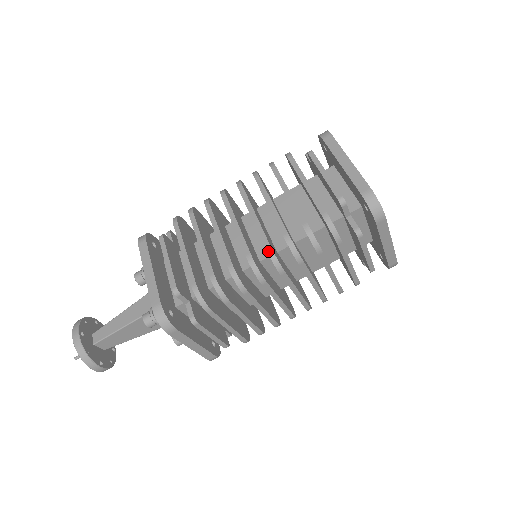
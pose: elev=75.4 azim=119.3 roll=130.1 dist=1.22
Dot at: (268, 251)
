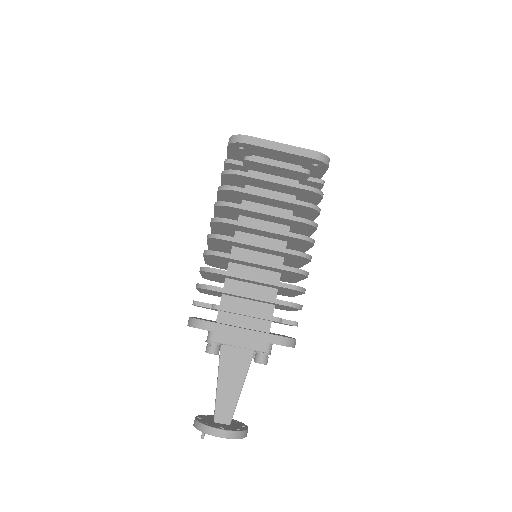
Dot at: (211, 221)
